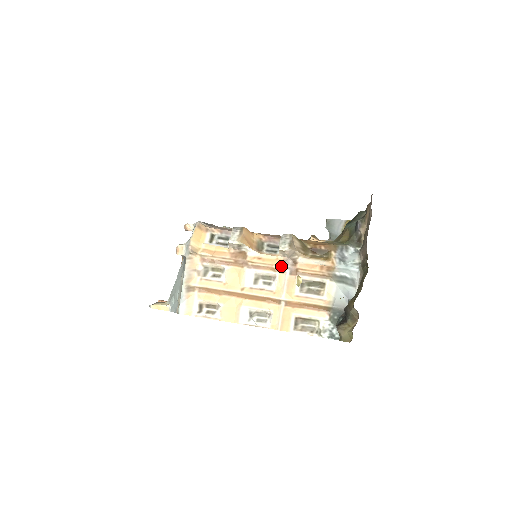
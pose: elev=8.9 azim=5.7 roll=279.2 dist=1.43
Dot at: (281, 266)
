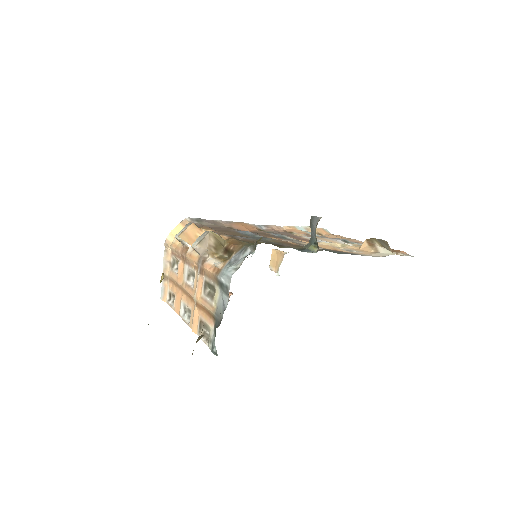
Dot at: (197, 264)
